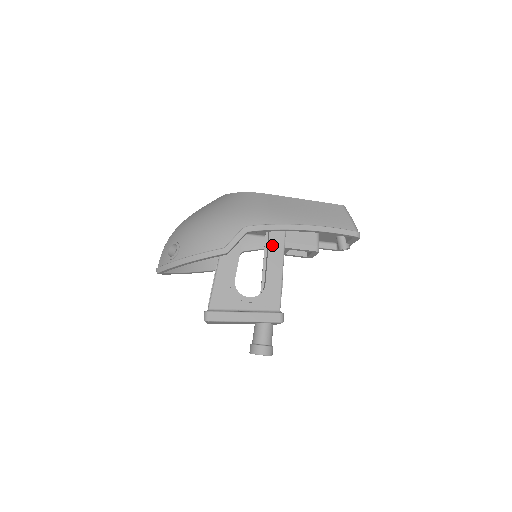
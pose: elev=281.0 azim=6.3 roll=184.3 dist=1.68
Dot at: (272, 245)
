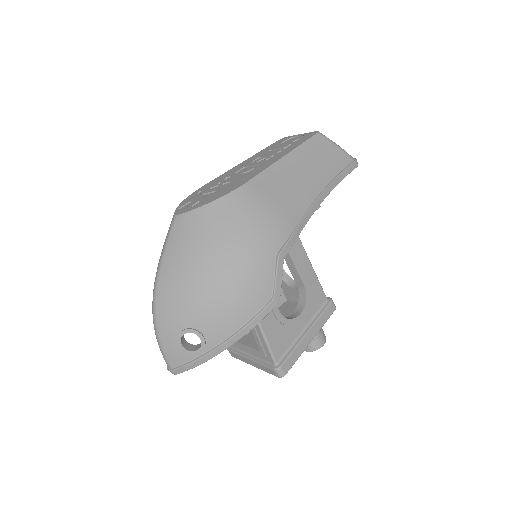
Dot at: occluded
